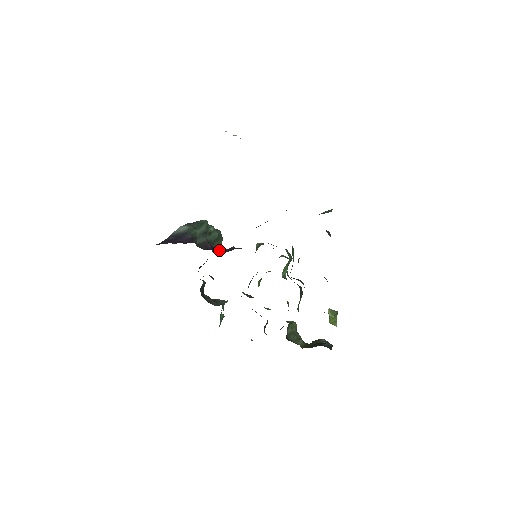
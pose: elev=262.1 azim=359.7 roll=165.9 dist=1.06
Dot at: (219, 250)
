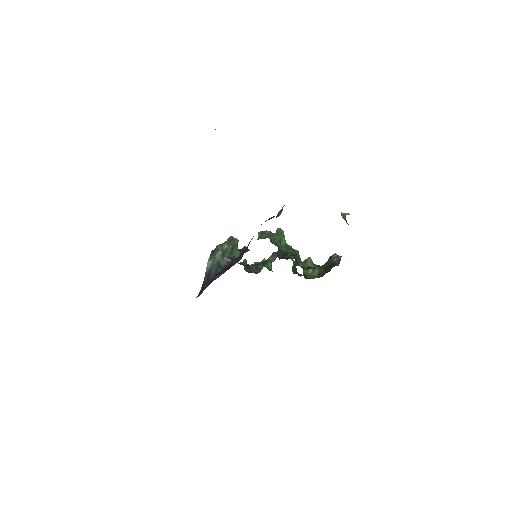
Dot at: (238, 253)
